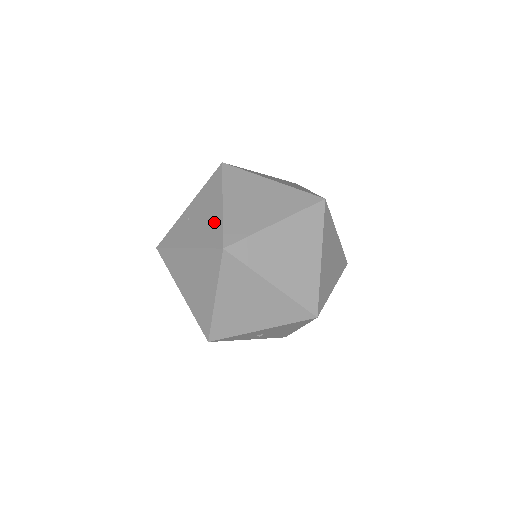
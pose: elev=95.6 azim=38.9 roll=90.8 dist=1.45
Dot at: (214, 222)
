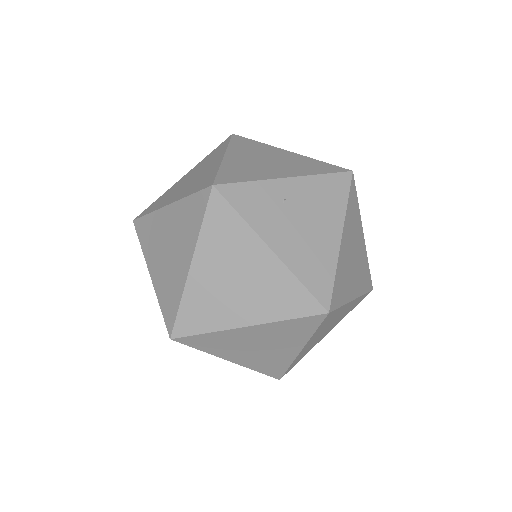
Dot at: (324, 256)
